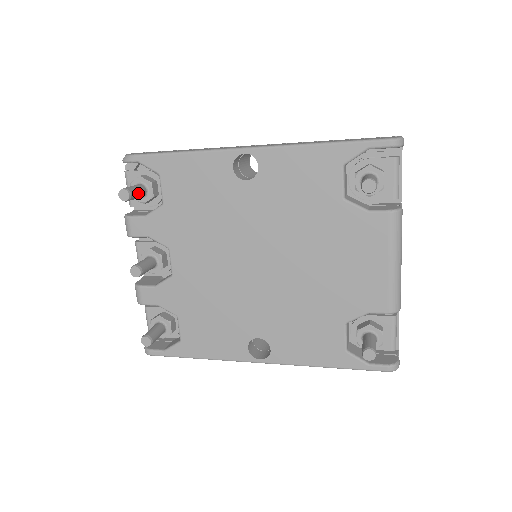
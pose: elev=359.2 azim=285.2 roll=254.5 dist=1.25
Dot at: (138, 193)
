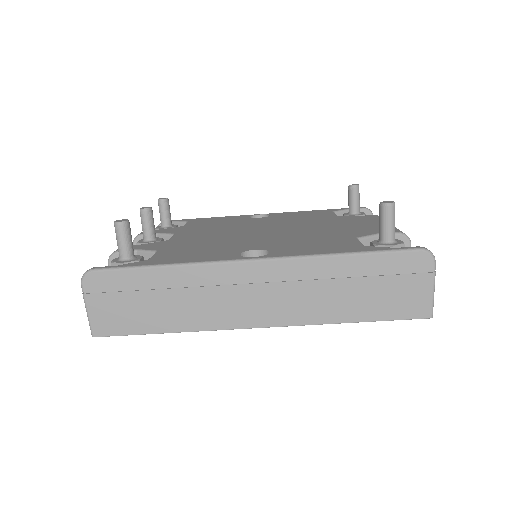
Dot at: occluded
